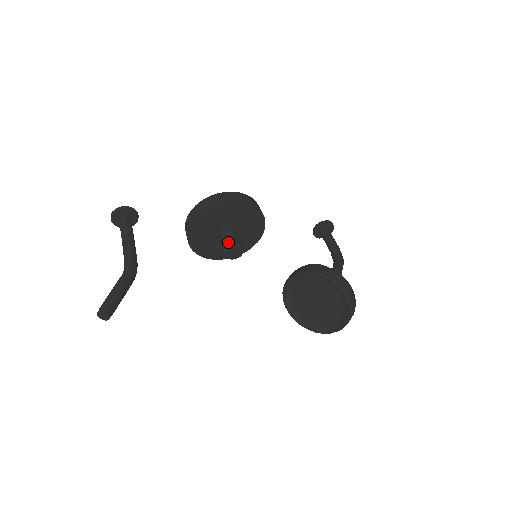
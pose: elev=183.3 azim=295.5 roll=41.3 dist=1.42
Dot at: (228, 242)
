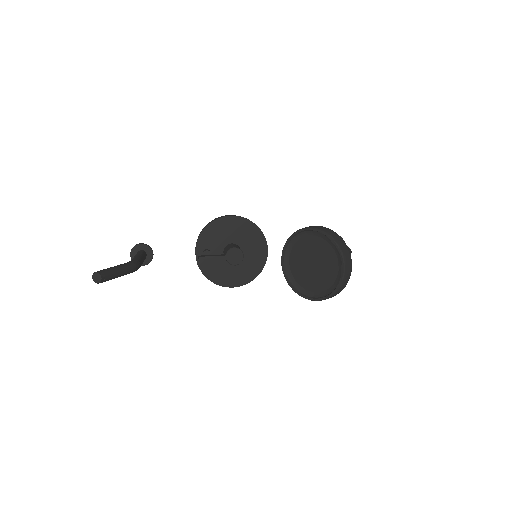
Dot at: (227, 249)
